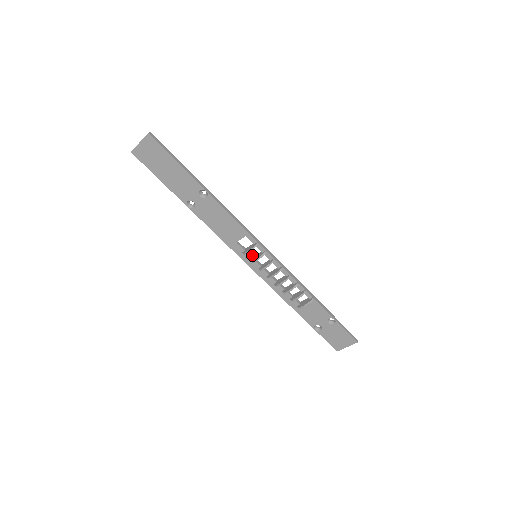
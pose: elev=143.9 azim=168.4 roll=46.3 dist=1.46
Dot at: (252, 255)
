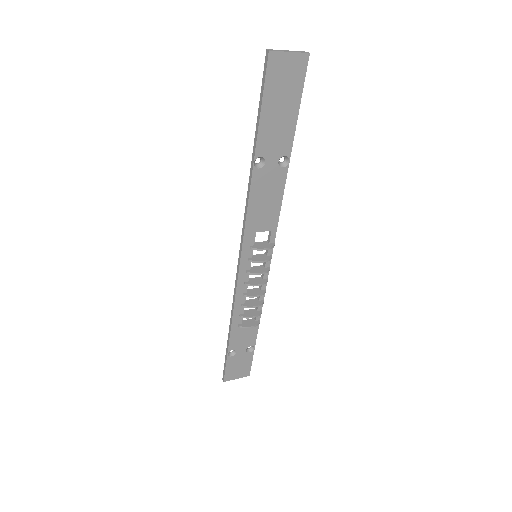
Dot at: (251, 253)
